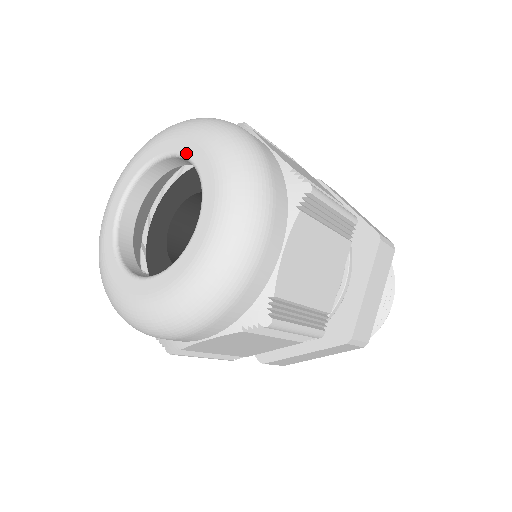
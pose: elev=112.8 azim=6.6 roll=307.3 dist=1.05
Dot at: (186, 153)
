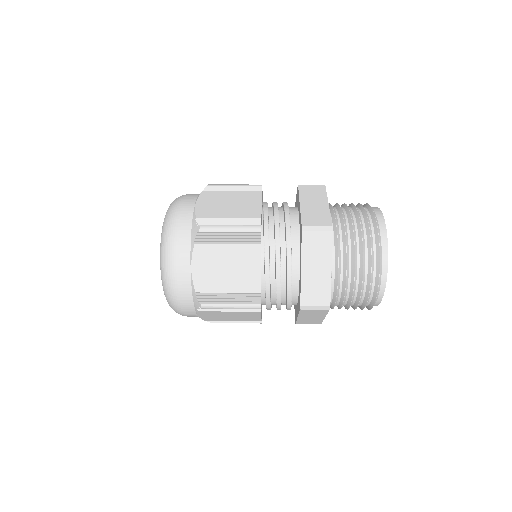
Dot at: occluded
